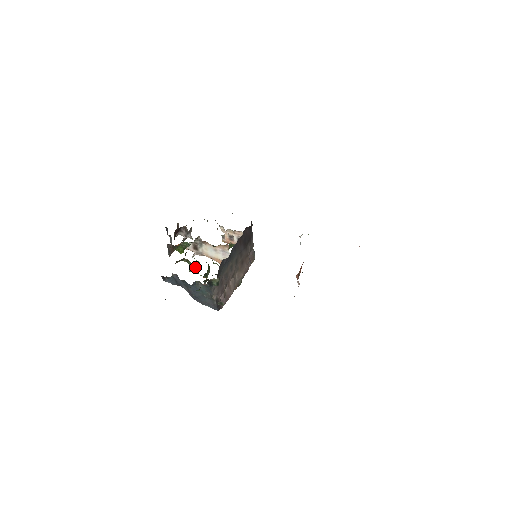
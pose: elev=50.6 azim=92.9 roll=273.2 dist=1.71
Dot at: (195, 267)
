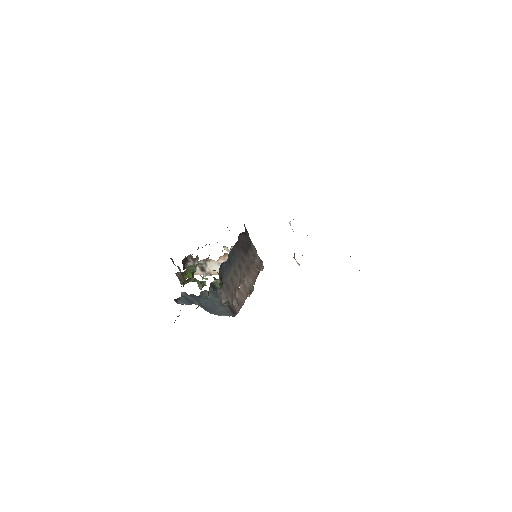
Dot at: (203, 284)
